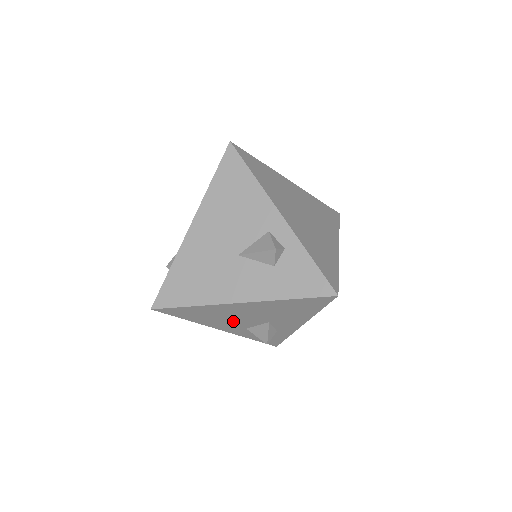
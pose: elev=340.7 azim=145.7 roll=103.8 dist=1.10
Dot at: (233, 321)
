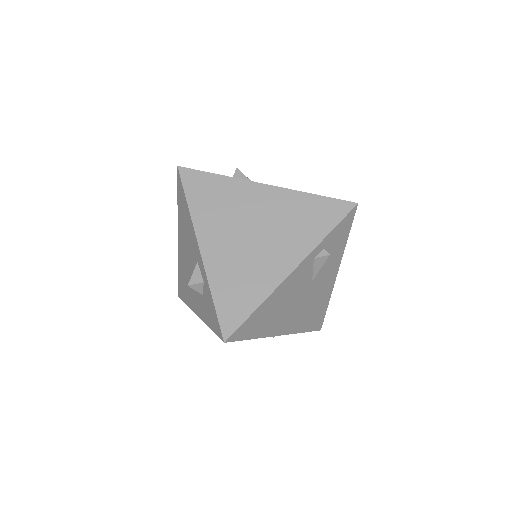
Dot at: occluded
